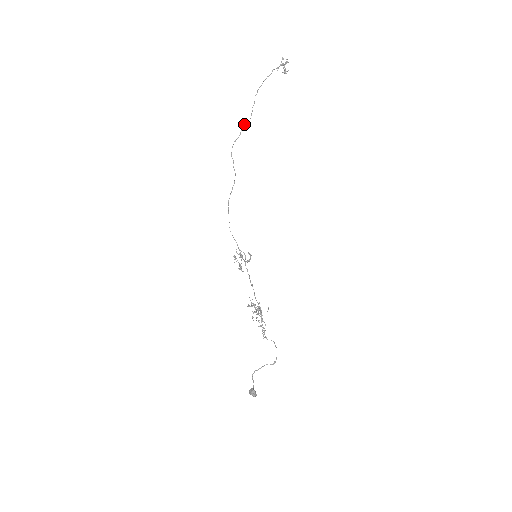
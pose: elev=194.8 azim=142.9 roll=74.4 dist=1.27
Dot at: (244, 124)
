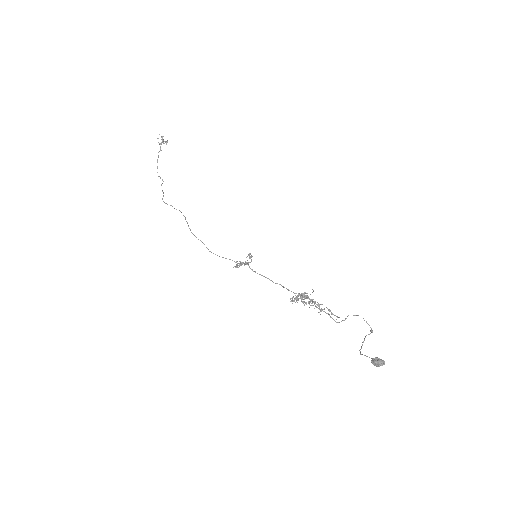
Dot at: occluded
